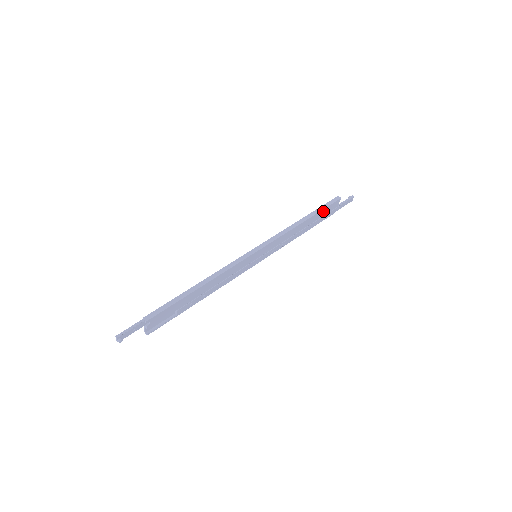
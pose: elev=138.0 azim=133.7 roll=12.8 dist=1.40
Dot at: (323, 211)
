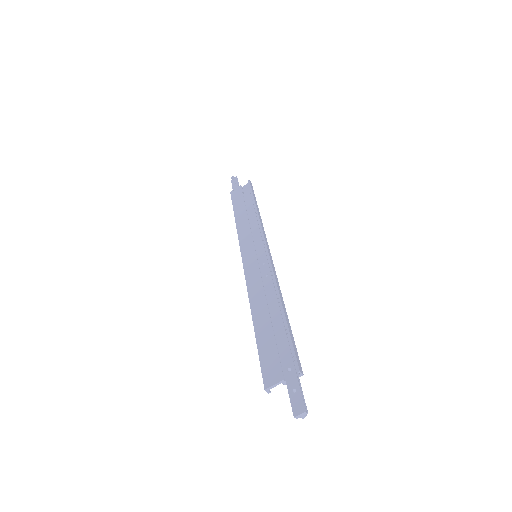
Dot at: occluded
